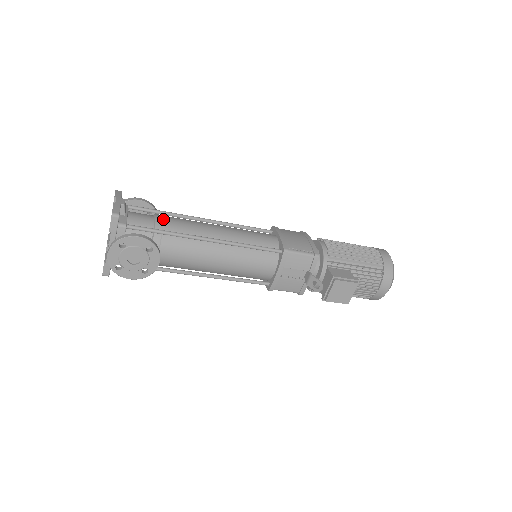
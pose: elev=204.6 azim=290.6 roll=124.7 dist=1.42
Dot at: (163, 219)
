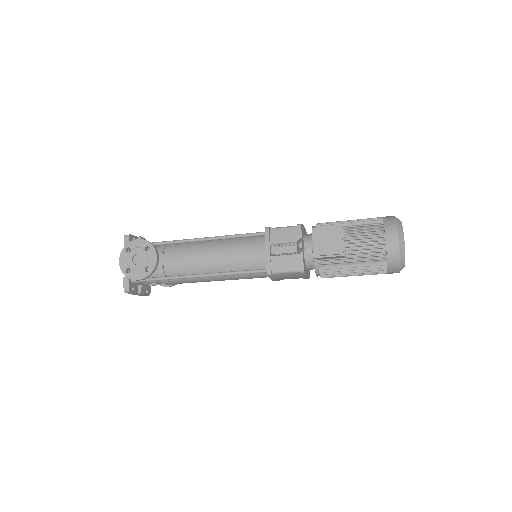
Dot at: occluded
